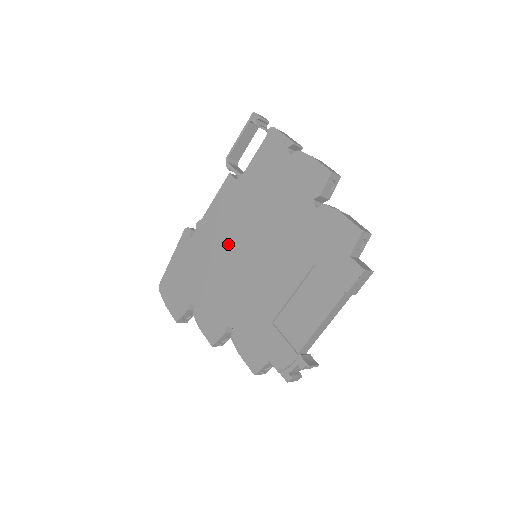
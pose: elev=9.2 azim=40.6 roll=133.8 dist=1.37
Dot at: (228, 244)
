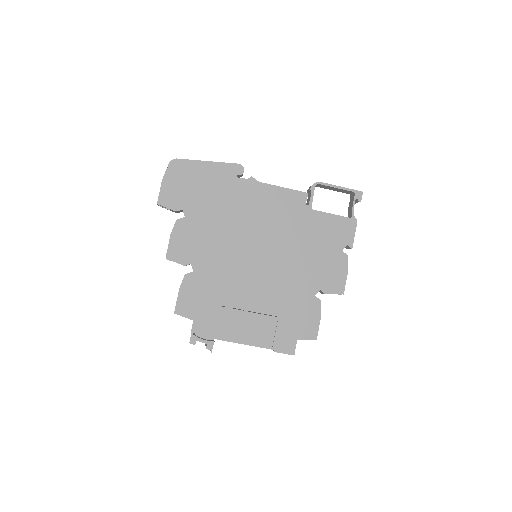
Dot at: (253, 226)
